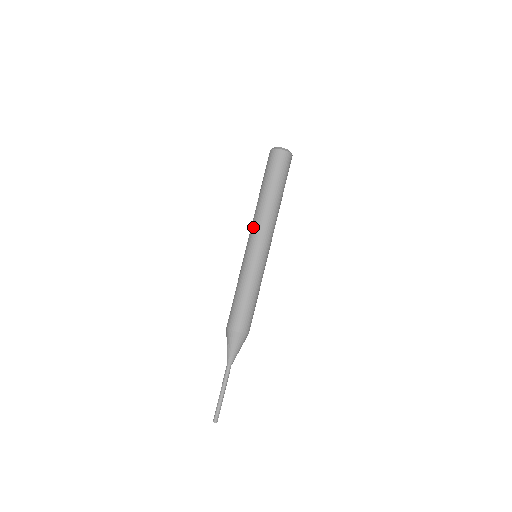
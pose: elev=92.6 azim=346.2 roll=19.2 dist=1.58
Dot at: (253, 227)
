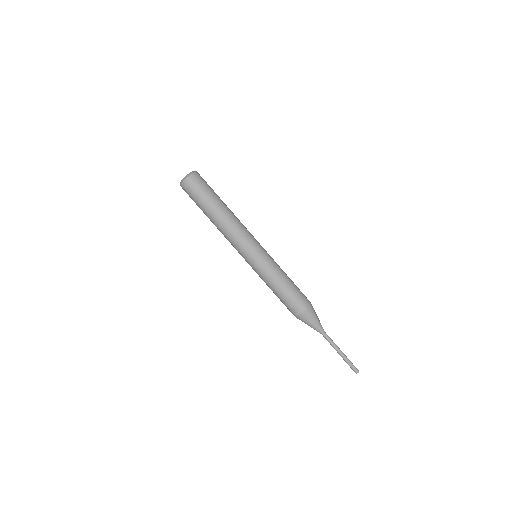
Dot at: (240, 237)
